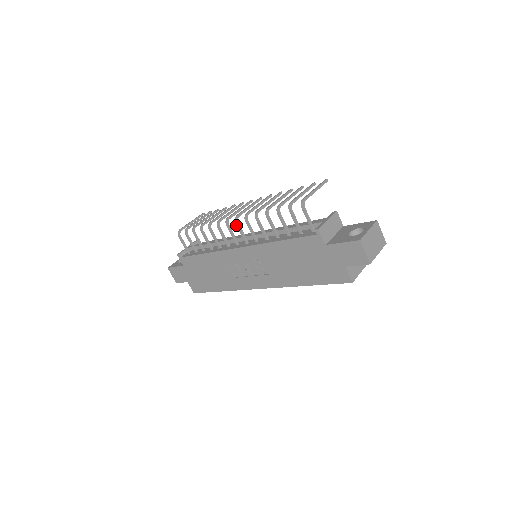
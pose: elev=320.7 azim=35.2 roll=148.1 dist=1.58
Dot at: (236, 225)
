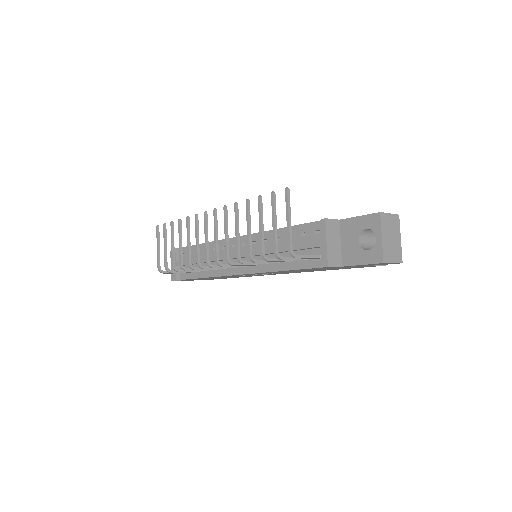
Dot at: occluded
